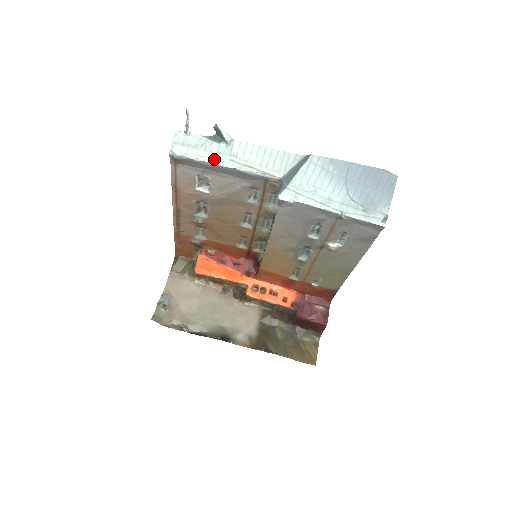
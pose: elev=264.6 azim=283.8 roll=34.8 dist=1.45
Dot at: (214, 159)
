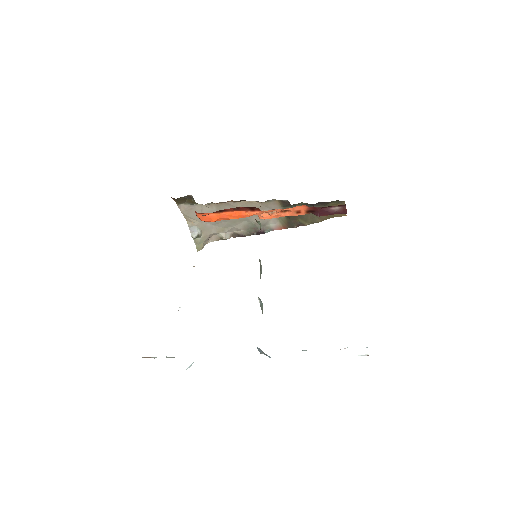
Dot at: occluded
